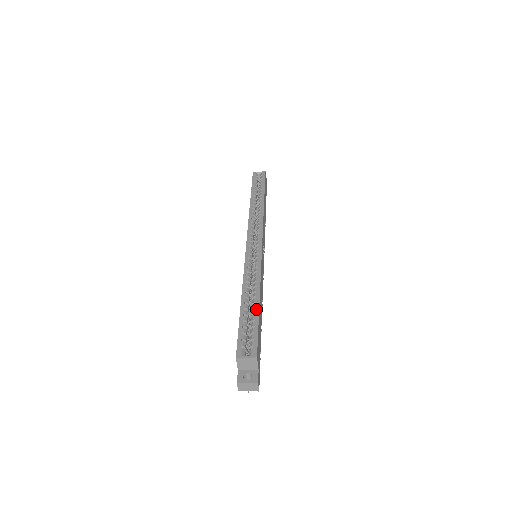
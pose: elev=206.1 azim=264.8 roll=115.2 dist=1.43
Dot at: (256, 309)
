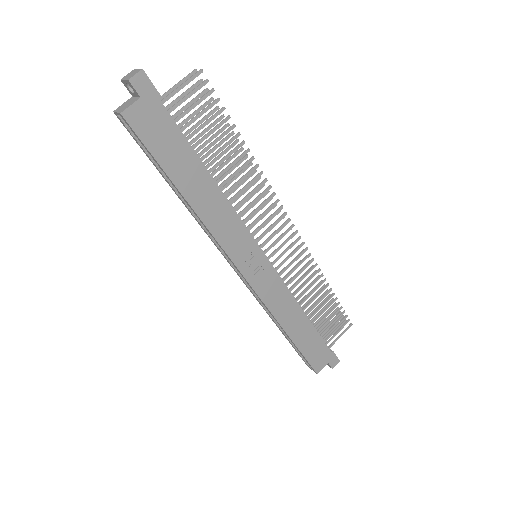
Dot at: occluded
